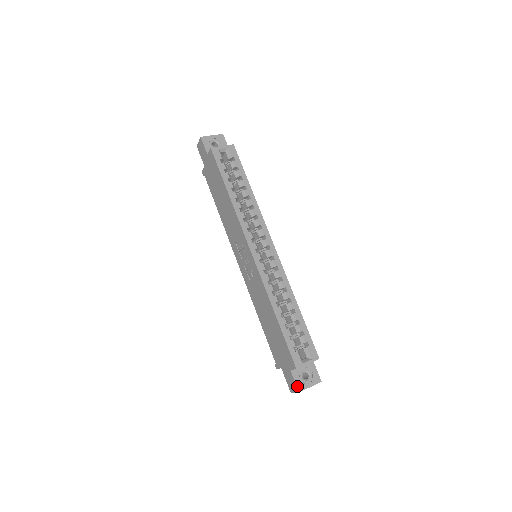
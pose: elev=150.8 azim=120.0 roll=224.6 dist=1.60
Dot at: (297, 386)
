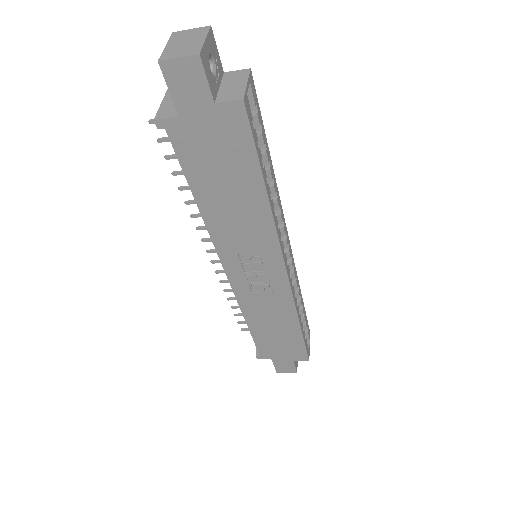
Dot at: (296, 369)
